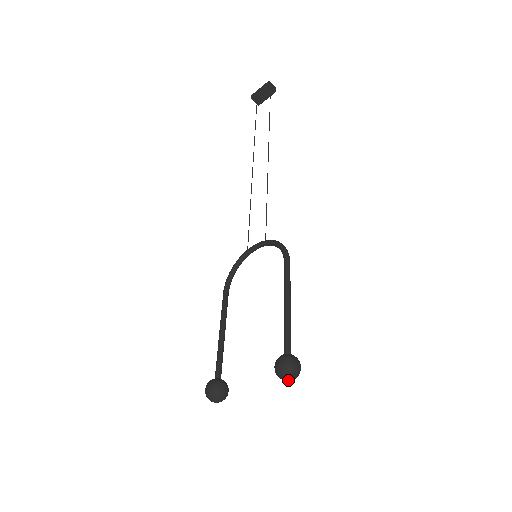
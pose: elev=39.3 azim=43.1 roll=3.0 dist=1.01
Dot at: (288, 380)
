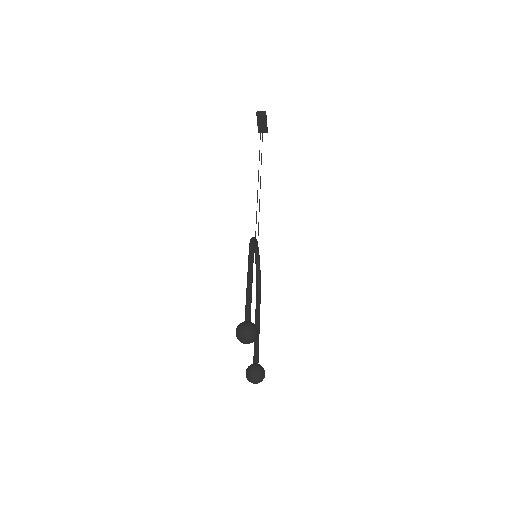
Dot at: (247, 342)
